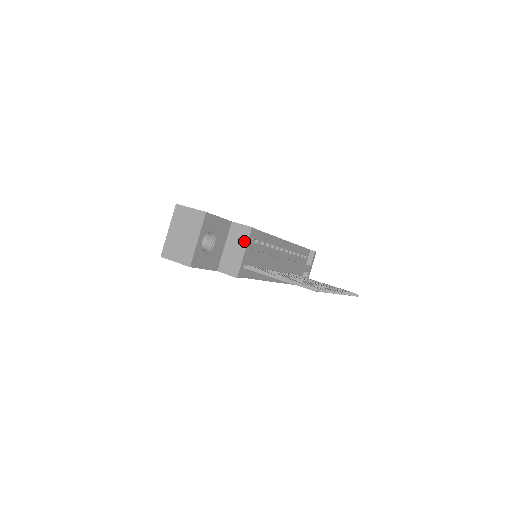
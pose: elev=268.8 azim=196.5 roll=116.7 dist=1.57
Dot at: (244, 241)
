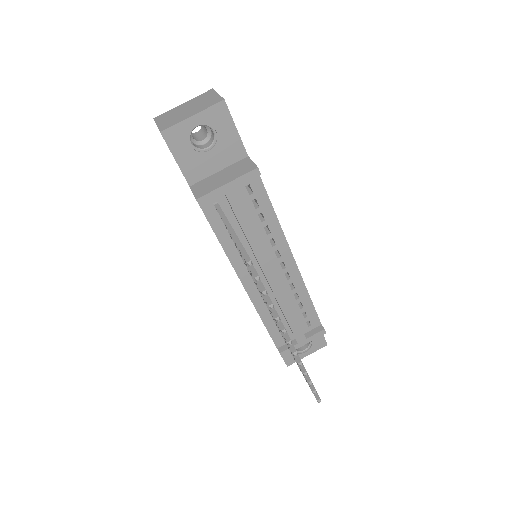
Dot at: (238, 174)
